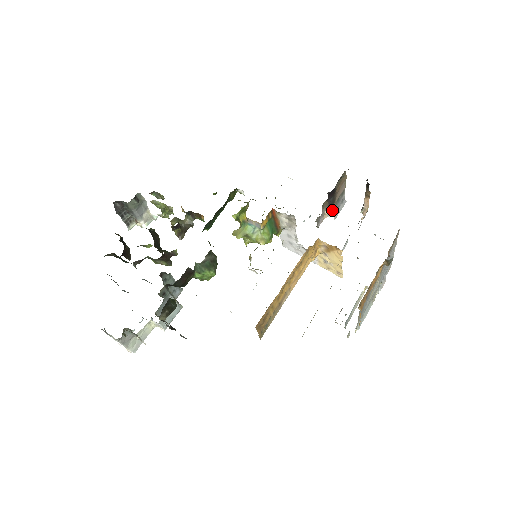
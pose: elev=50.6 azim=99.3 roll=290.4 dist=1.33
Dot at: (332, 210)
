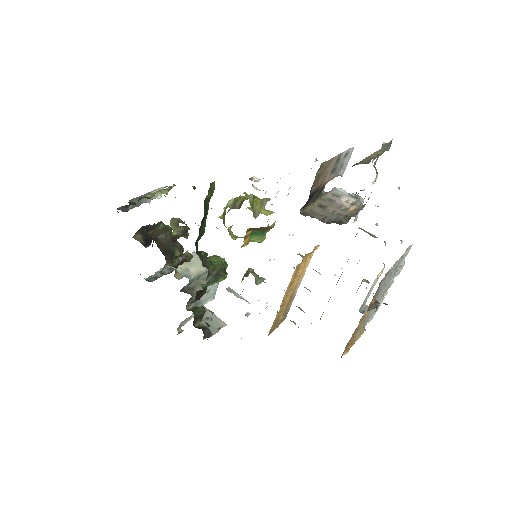
Dot at: occluded
